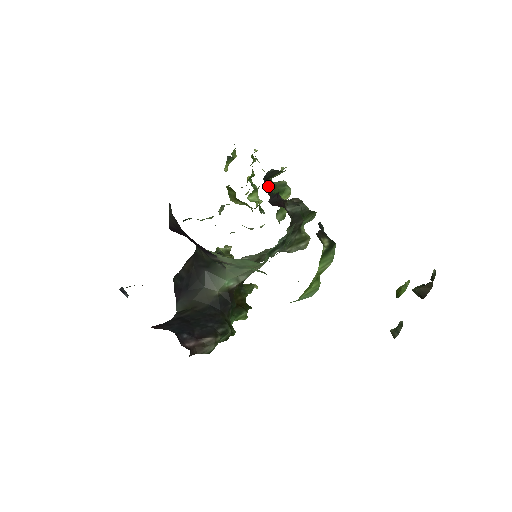
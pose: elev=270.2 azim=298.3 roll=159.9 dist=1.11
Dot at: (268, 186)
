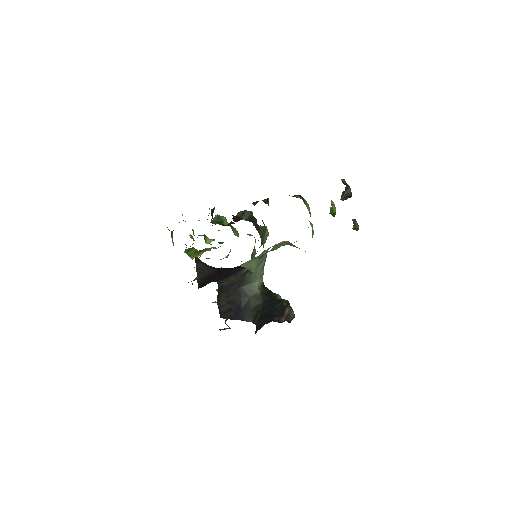
Dot at: occluded
